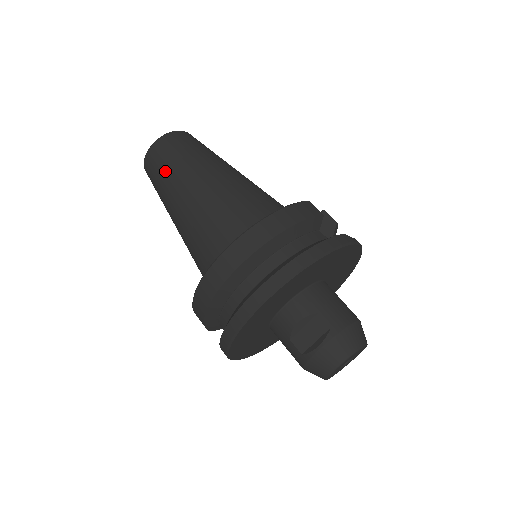
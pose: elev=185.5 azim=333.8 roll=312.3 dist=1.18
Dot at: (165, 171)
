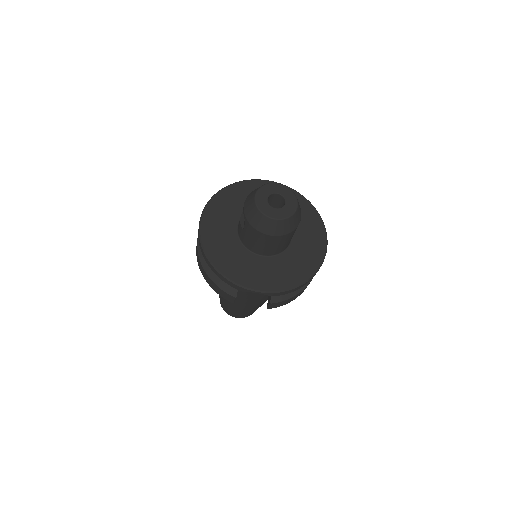
Dot at: occluded
